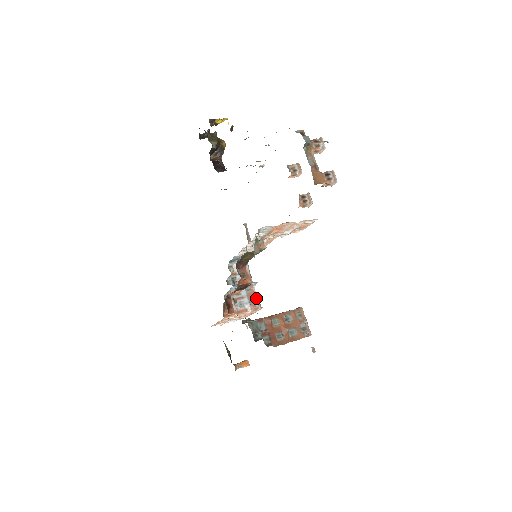
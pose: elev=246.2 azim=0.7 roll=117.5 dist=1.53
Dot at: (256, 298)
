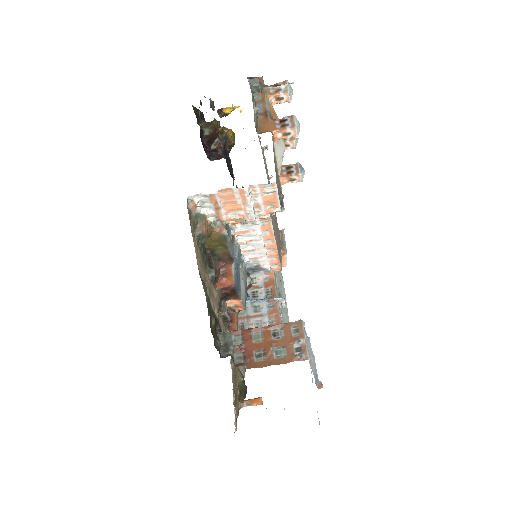
Dot at: (278, 317)
